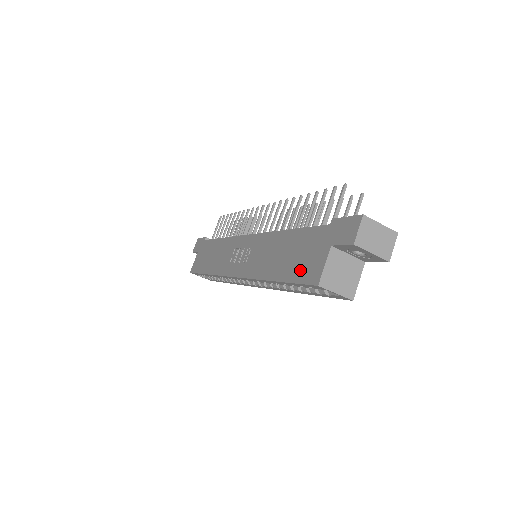
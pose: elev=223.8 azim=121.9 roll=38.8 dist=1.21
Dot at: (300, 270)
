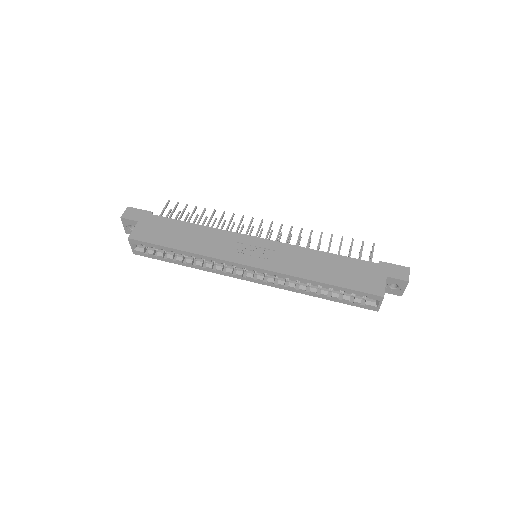
Dot at: (358, 283)
